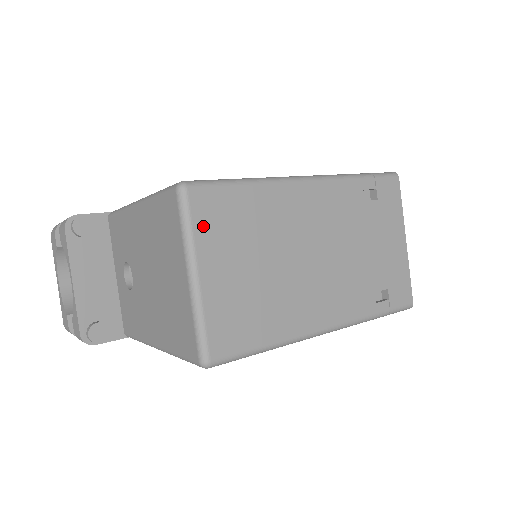
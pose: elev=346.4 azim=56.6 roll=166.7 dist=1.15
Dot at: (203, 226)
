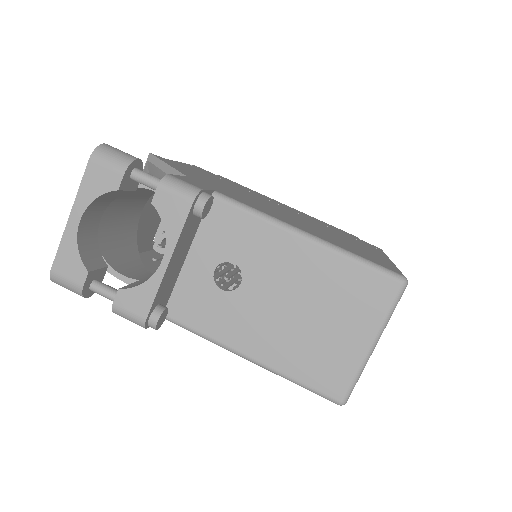
Dot at: occluded
